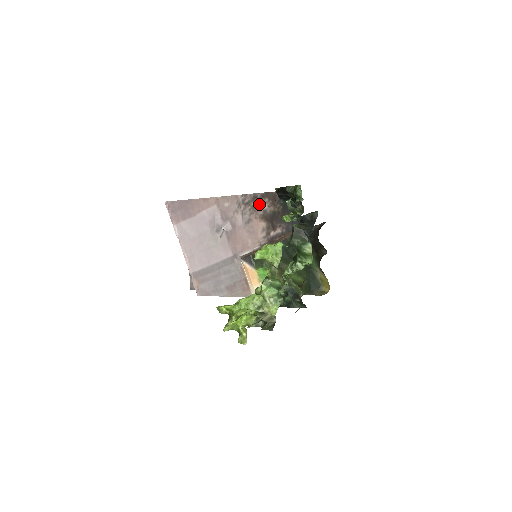
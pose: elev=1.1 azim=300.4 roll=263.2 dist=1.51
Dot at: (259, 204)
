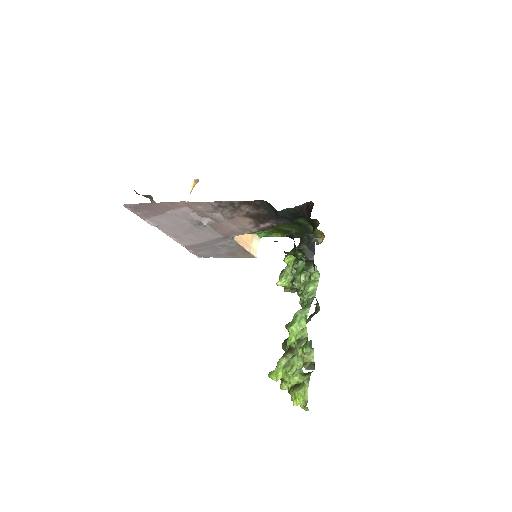
Dot at: (239, 208)
